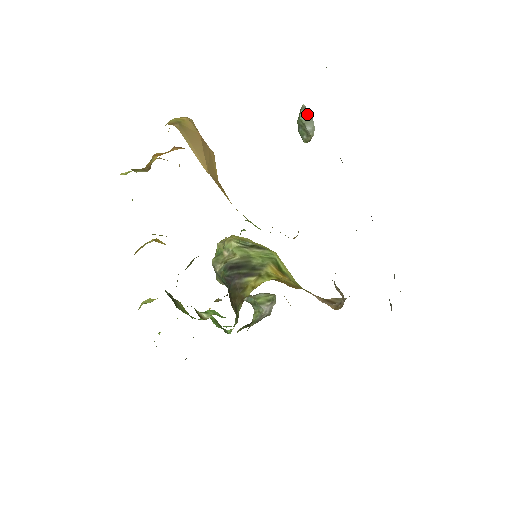
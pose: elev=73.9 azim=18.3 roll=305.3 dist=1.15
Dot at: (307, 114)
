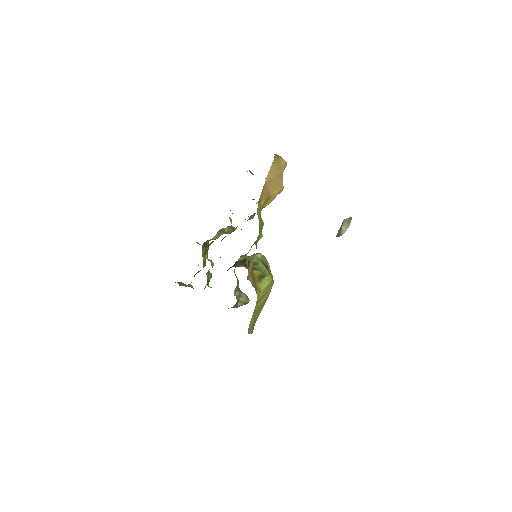
Dot at: (349, 222)
